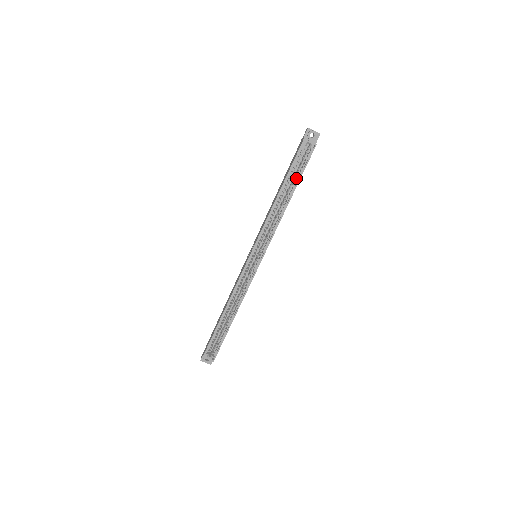
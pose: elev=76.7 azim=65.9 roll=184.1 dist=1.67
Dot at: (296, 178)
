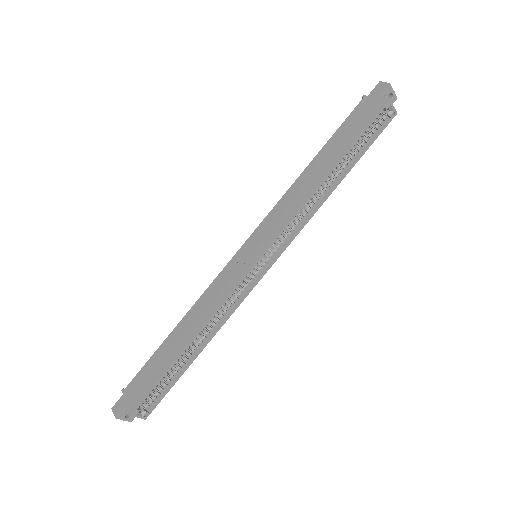
Dot at: (356, 153)
